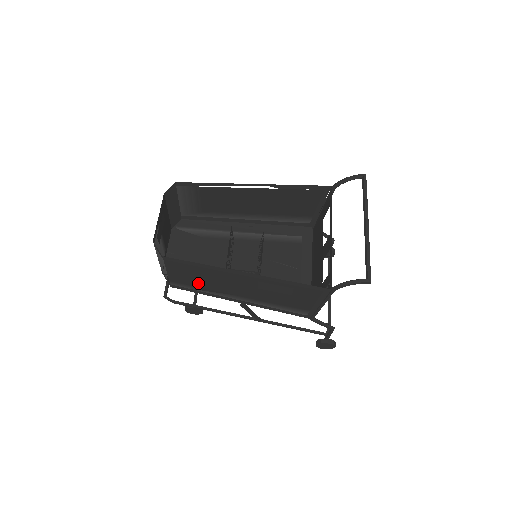
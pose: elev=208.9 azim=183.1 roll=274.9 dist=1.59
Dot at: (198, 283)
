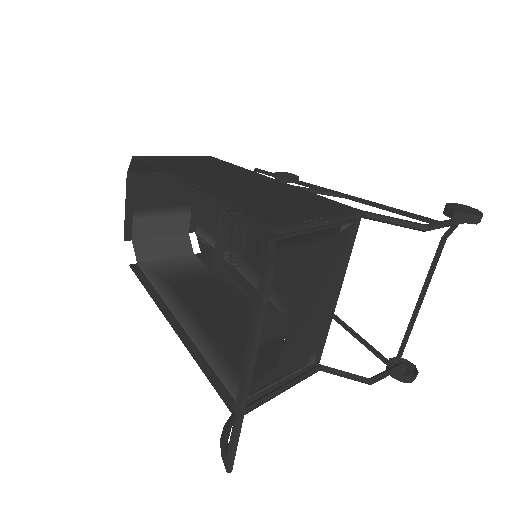
Dot at: (195, 277)
